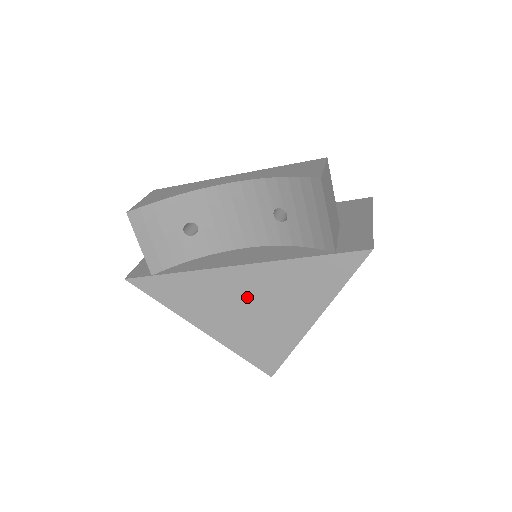
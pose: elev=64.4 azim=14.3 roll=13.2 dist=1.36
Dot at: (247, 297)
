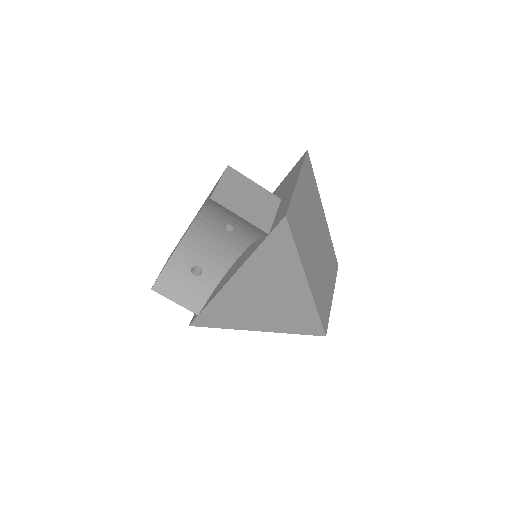
Dot at: (255, 295)
